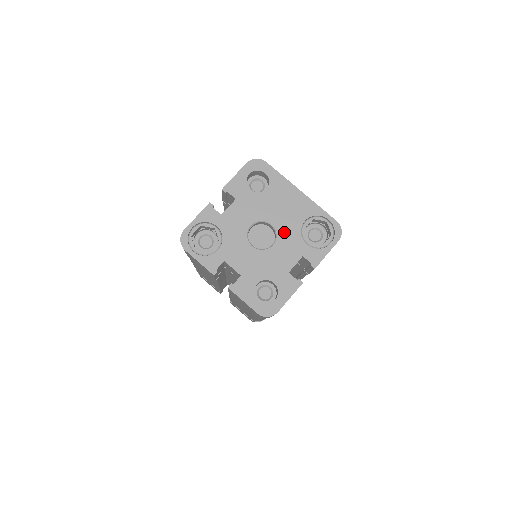
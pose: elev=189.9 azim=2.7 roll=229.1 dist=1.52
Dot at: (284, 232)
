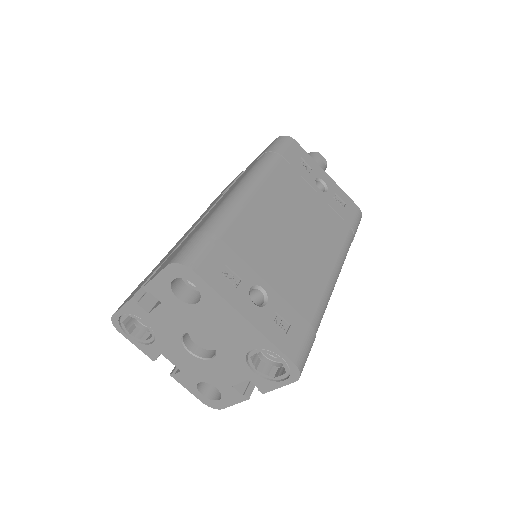
Dot at: (225, 352)
